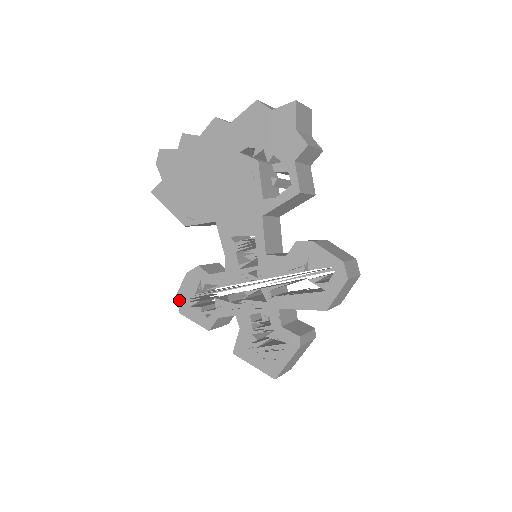
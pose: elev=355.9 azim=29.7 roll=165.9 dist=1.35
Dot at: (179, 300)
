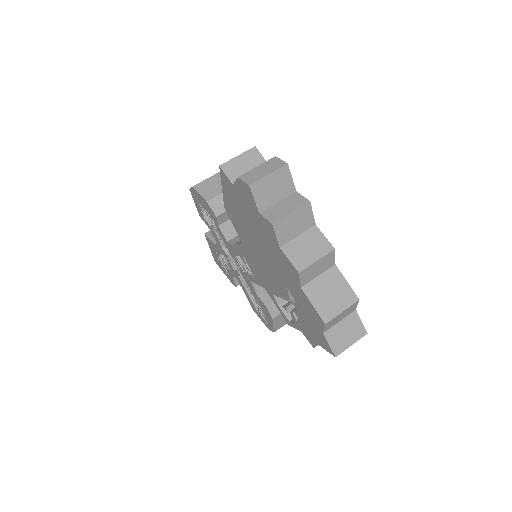
Dot at: (193, 190)
